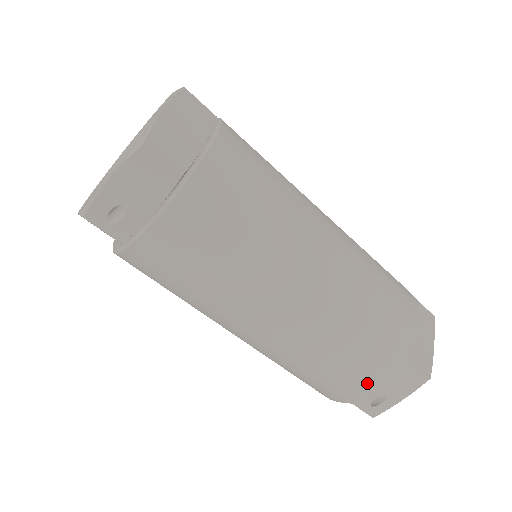
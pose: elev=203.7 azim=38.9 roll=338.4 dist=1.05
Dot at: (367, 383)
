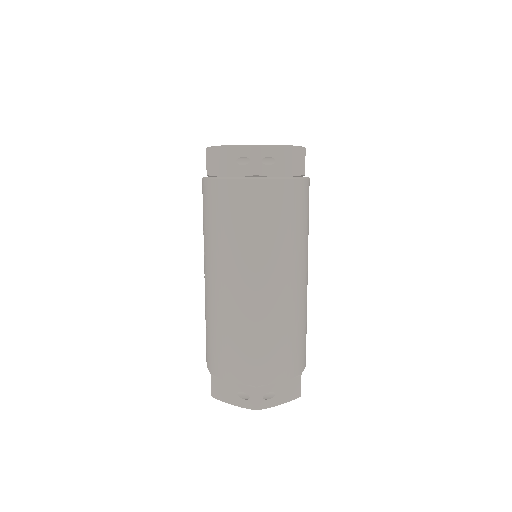
Dot at: (281, 370)
